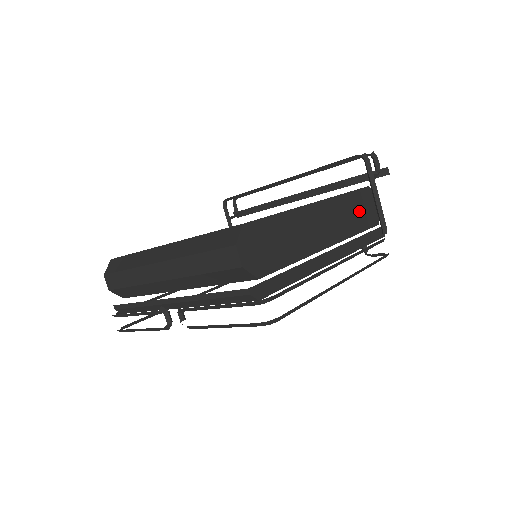
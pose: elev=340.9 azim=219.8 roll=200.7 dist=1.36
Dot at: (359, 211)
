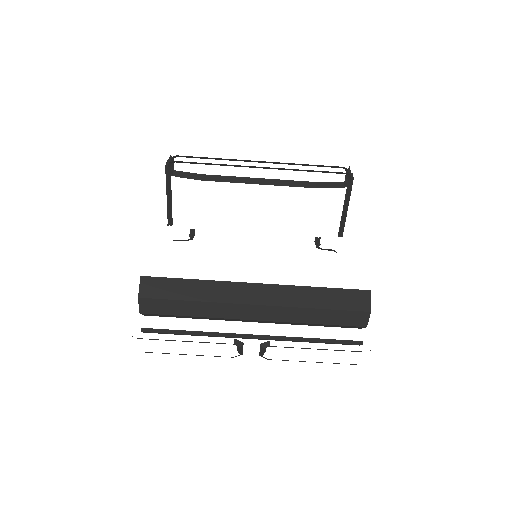
Dot at: occluded
